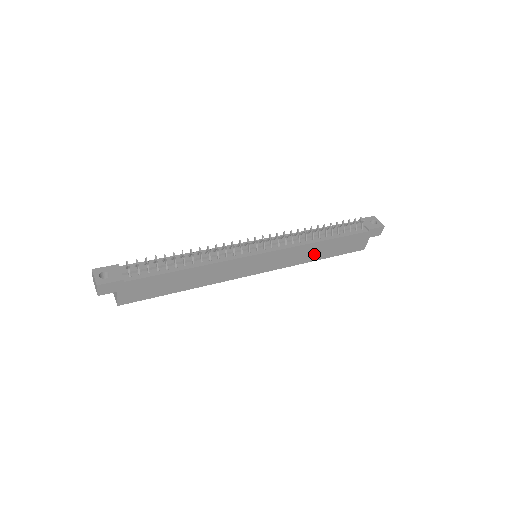
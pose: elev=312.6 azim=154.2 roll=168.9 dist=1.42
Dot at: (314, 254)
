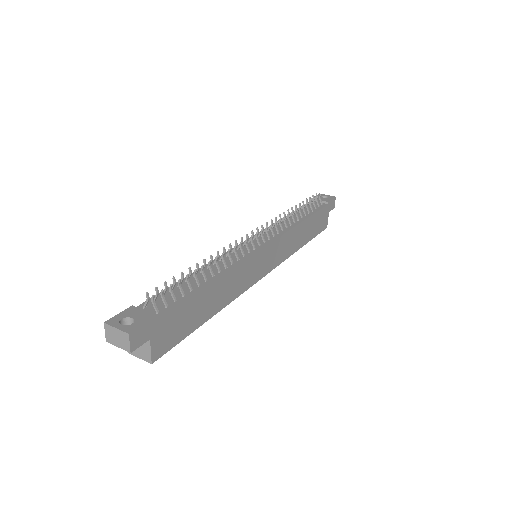
Dot at: (299, 240)
